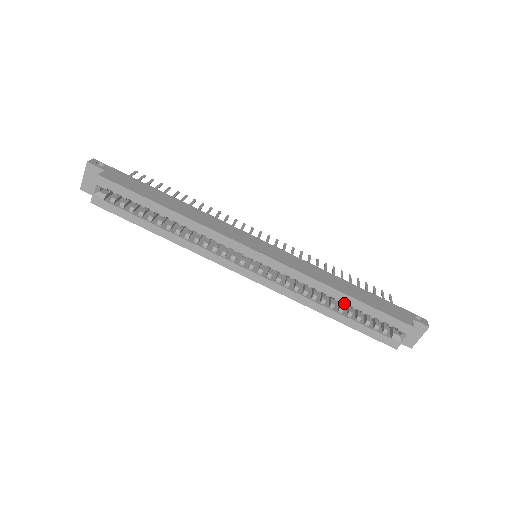
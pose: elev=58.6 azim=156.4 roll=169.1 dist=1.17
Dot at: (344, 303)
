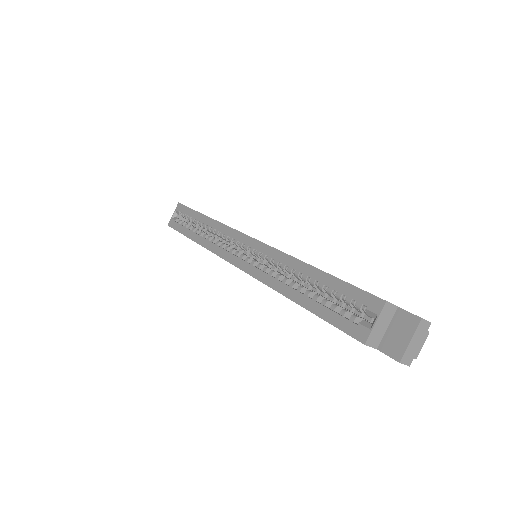
Dot at: (311, 281)
